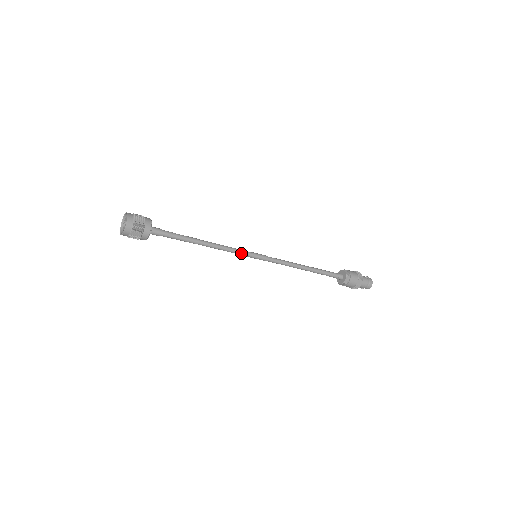
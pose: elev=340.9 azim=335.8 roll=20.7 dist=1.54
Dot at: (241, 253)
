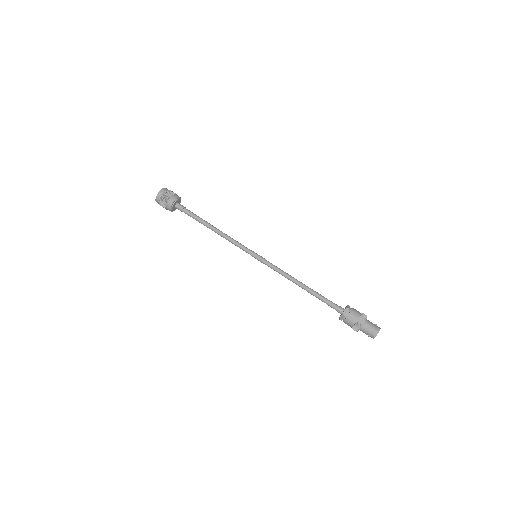
Dot at: (242, 247)
